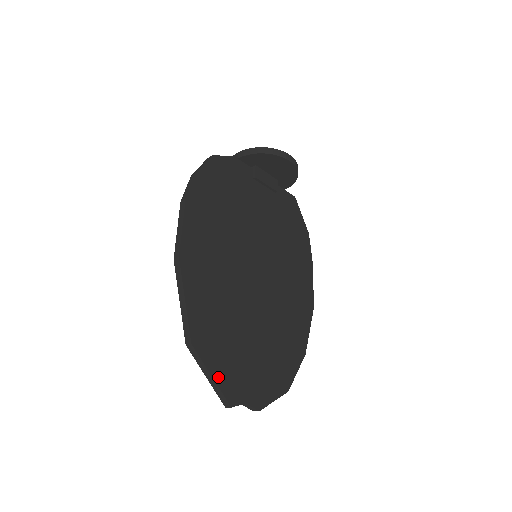
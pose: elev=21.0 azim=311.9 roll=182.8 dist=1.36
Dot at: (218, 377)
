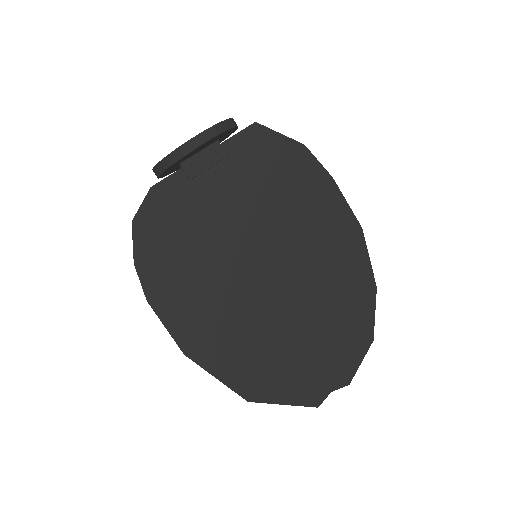
Dot at: (290, 400)
